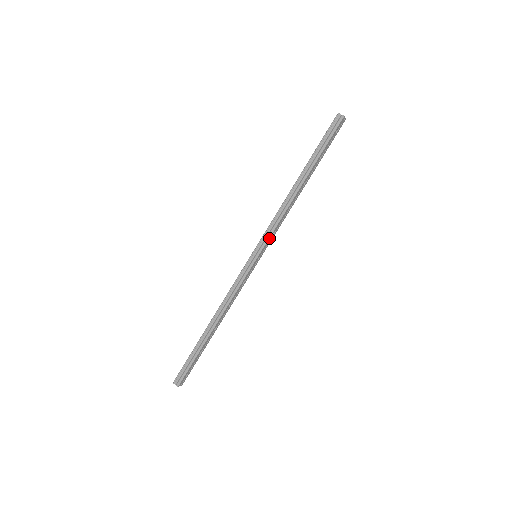
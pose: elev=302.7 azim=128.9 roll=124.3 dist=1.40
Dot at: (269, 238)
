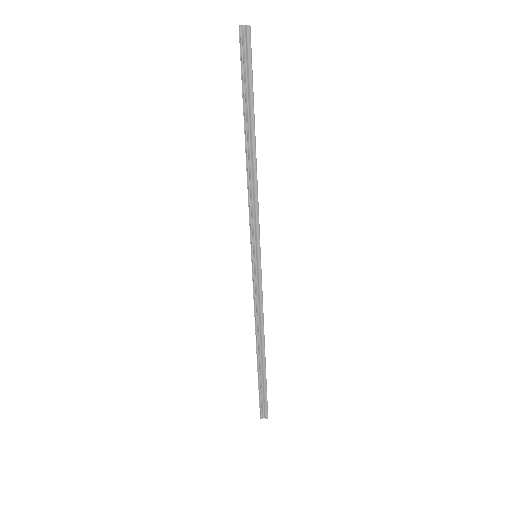
Dot at: (259, 230)
